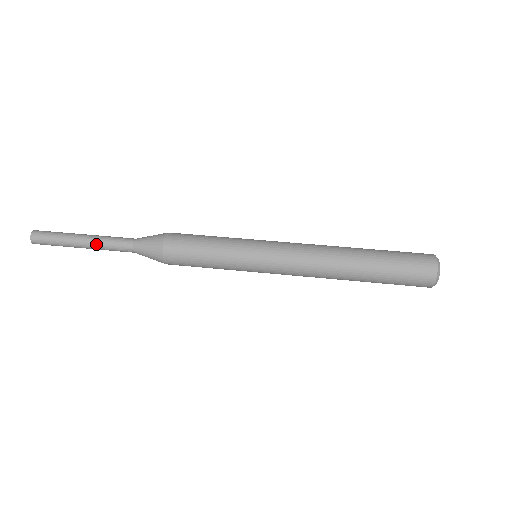
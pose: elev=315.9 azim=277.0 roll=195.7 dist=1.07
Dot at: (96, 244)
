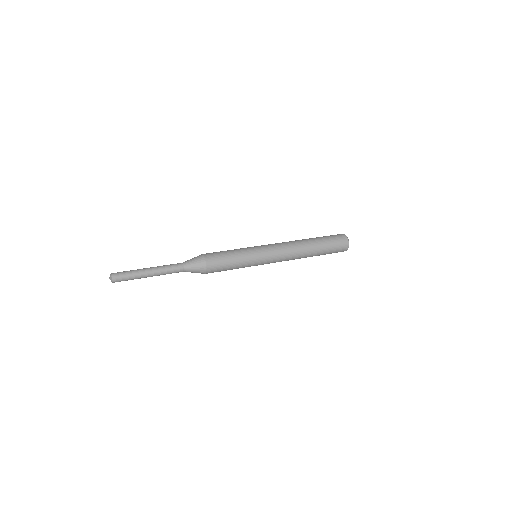
Dot at: (159, 268)
